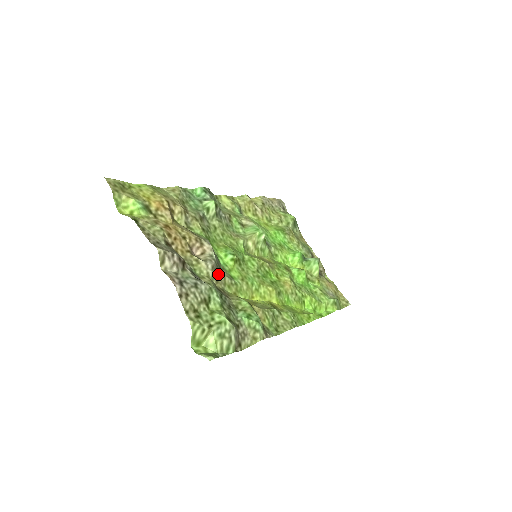
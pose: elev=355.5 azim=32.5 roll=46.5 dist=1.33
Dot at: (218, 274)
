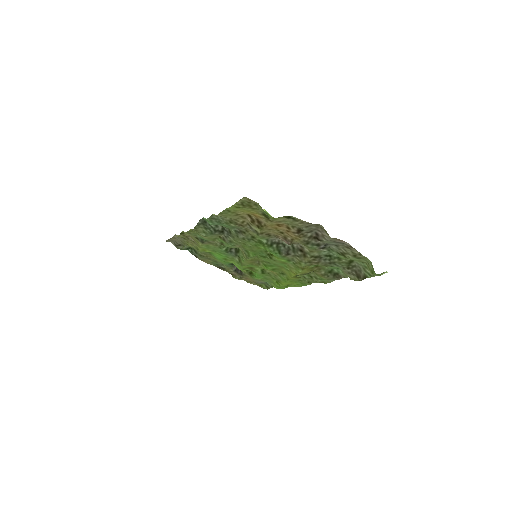
Dot at: (299, 254)
